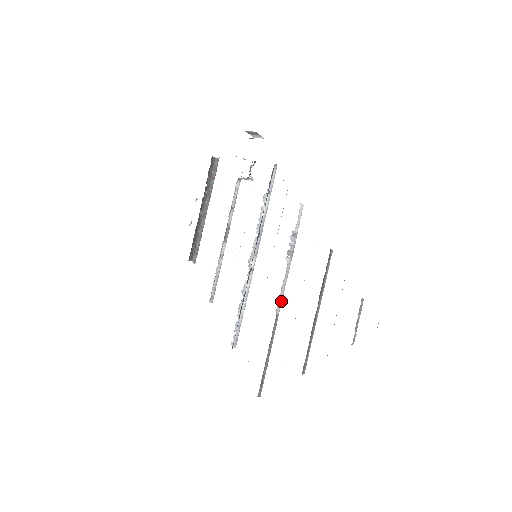
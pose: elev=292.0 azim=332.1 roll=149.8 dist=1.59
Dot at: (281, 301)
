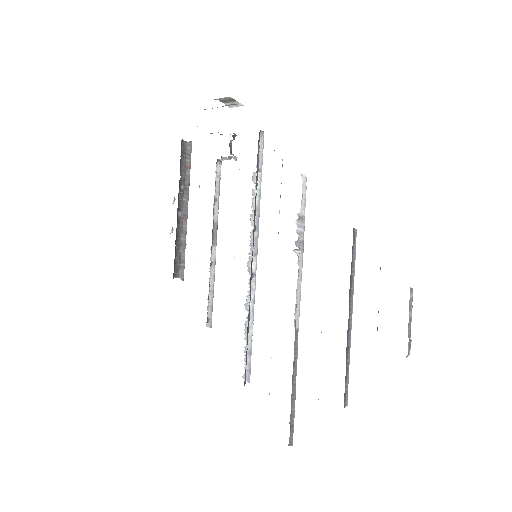
Dot at: (298, 310)
